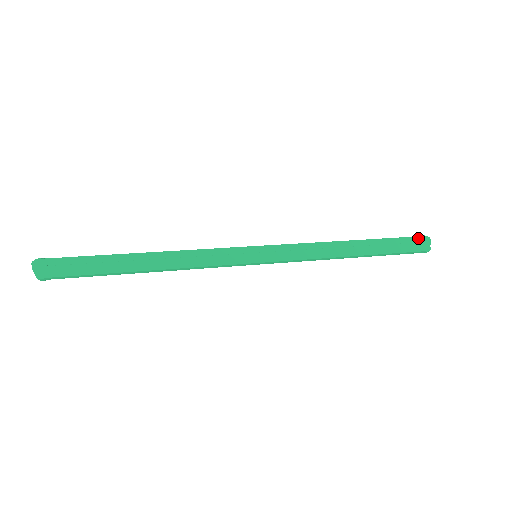
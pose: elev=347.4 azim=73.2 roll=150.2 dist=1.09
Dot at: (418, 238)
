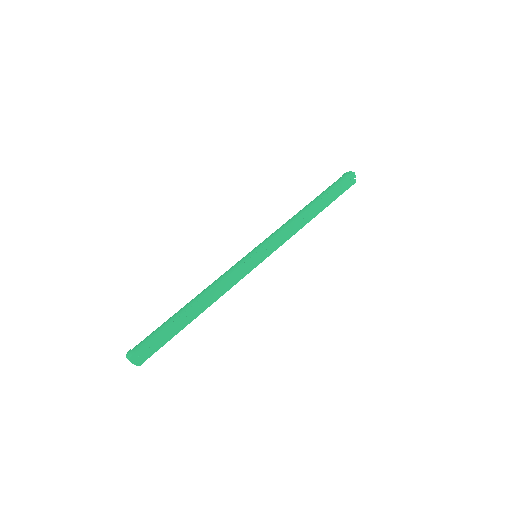
Dot at: (348, 178)
